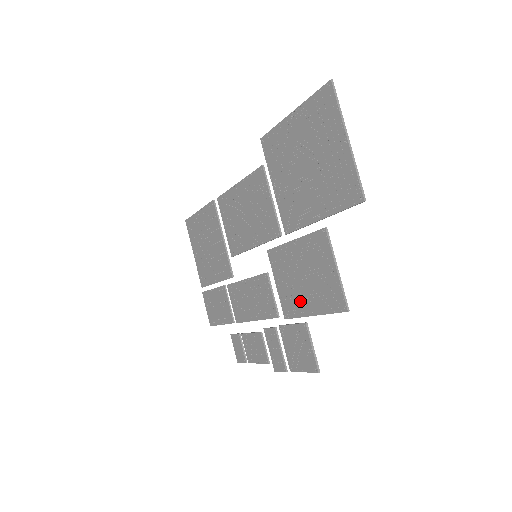
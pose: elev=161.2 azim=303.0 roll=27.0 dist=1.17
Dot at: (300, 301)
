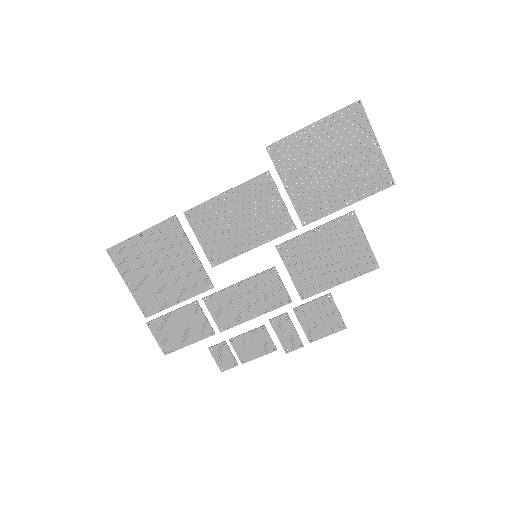
Dot at: (324, 278)
